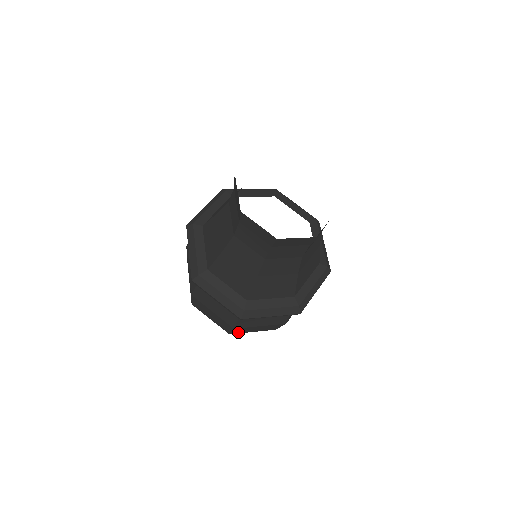
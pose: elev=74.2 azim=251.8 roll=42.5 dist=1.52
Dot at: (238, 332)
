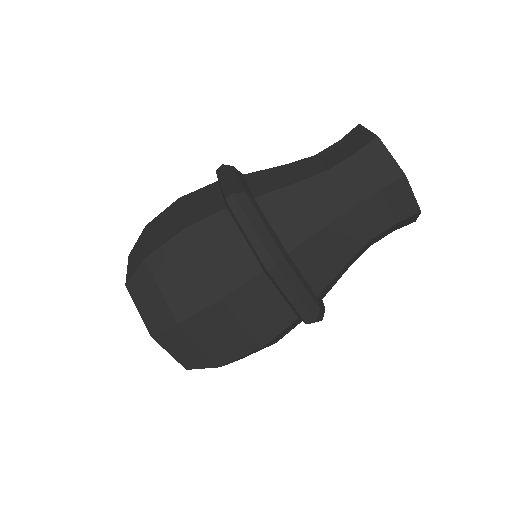
Dot at: (157, 264)
